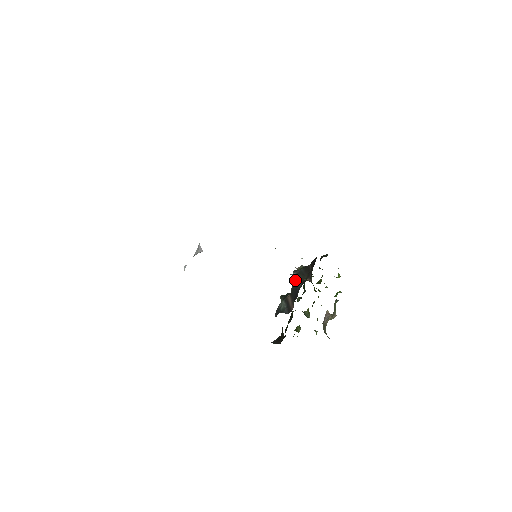
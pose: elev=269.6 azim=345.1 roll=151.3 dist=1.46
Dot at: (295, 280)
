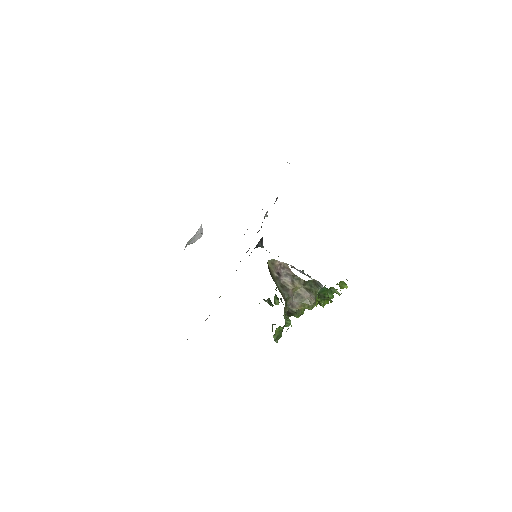
Dot at: occluded
